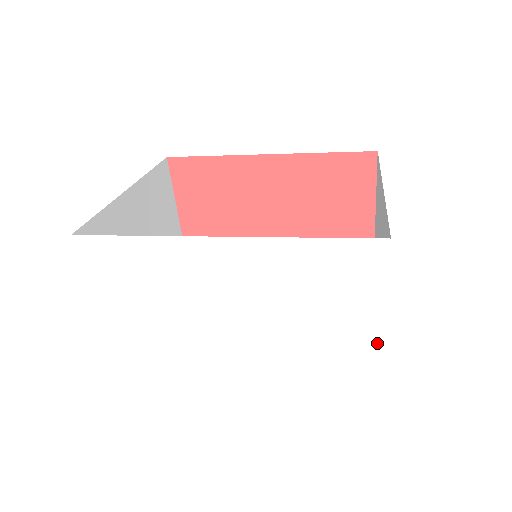
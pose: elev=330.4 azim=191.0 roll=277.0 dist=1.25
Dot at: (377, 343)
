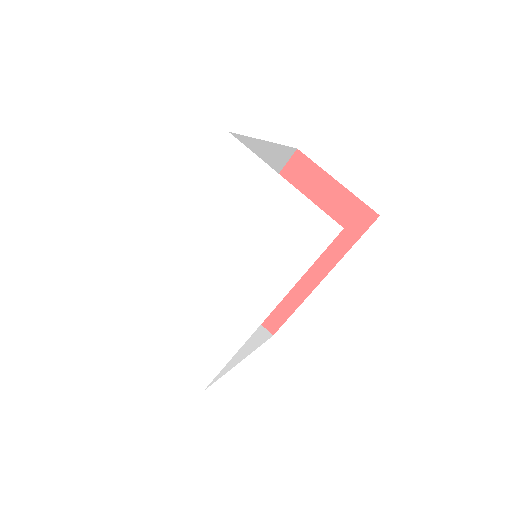
Dot at: (293, 194)
